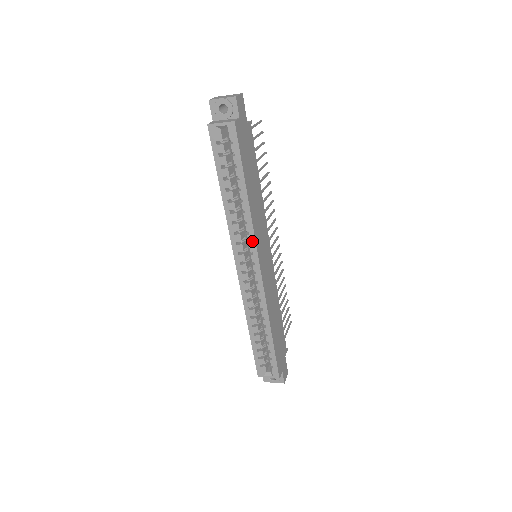
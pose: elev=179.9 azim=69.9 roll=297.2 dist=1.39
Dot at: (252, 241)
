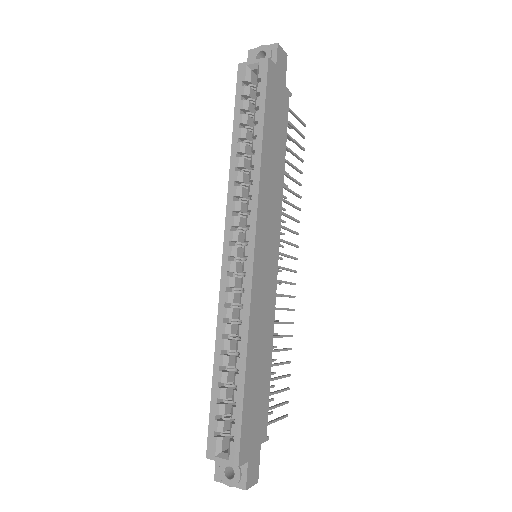
Dot at: (253, 209)
